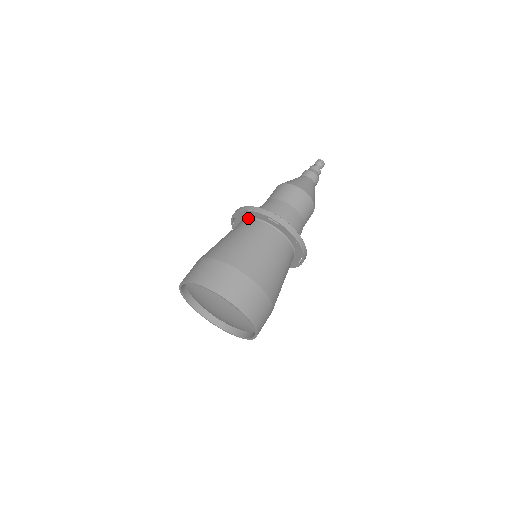
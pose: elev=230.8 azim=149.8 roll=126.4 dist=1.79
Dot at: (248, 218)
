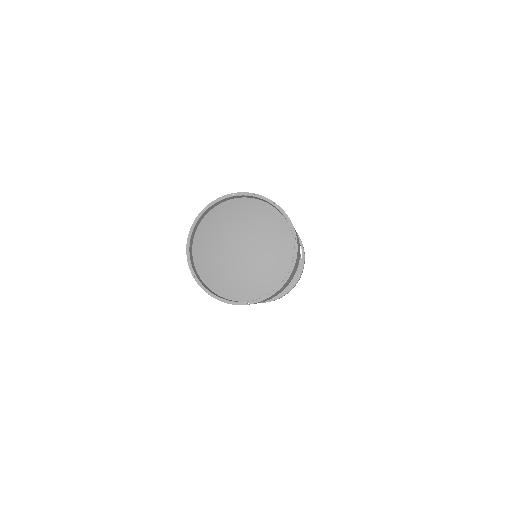
Dot at: occluded
